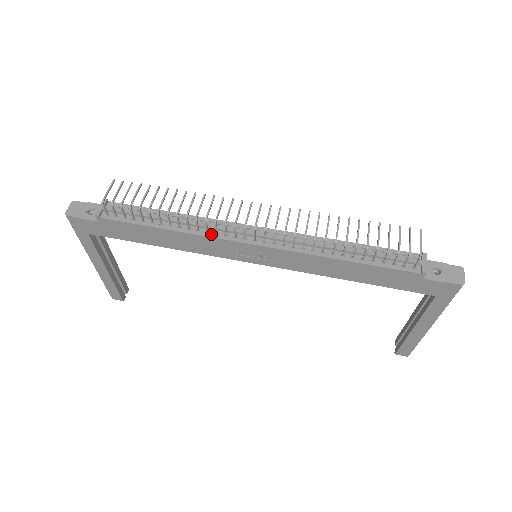
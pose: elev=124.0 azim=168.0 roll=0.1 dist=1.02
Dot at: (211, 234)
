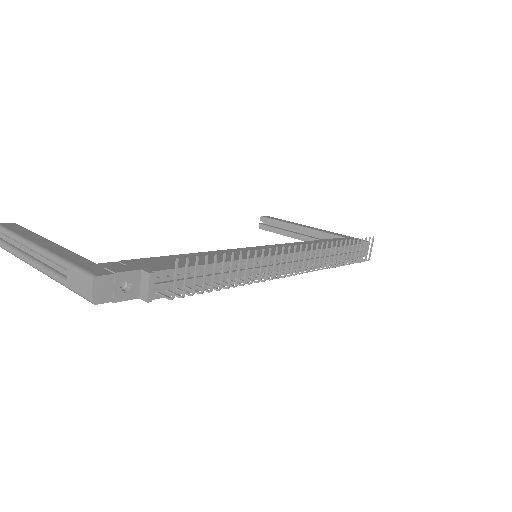
Dot at: occluded
